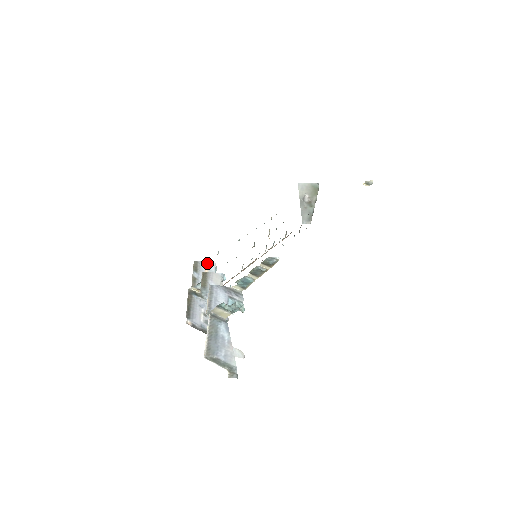
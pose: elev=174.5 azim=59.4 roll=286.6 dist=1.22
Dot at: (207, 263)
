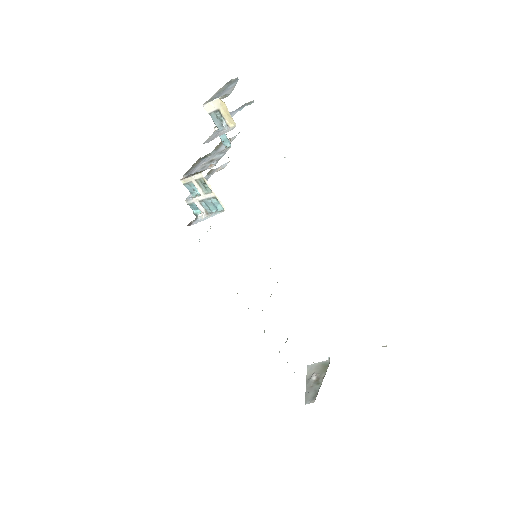
Dot at: (222, 165)
